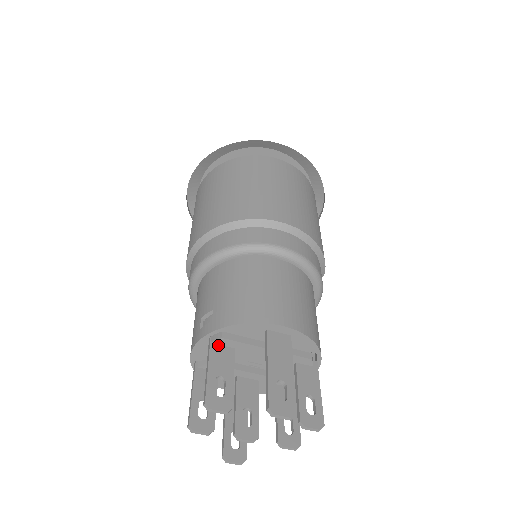
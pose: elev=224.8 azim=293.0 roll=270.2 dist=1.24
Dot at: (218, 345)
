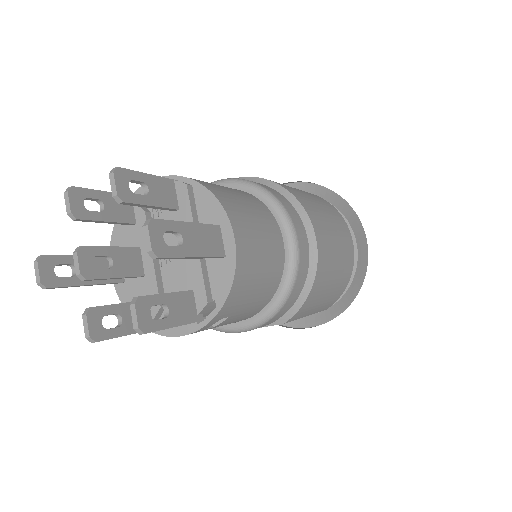
Dot at: (175, 189)
